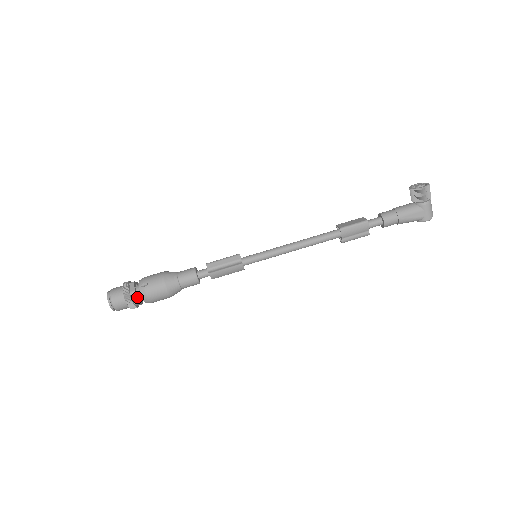
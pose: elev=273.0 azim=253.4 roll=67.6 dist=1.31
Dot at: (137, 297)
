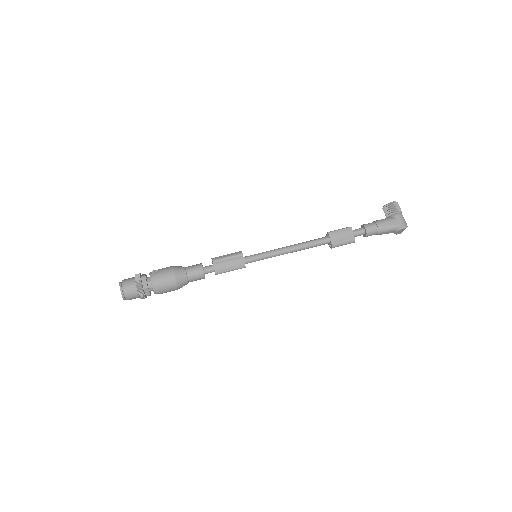
Dot at: (146, 281)
